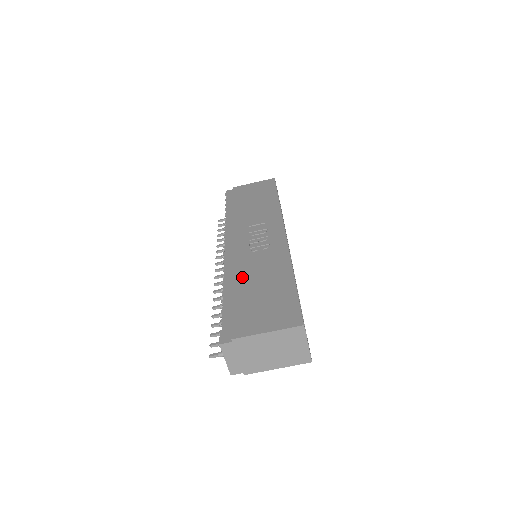
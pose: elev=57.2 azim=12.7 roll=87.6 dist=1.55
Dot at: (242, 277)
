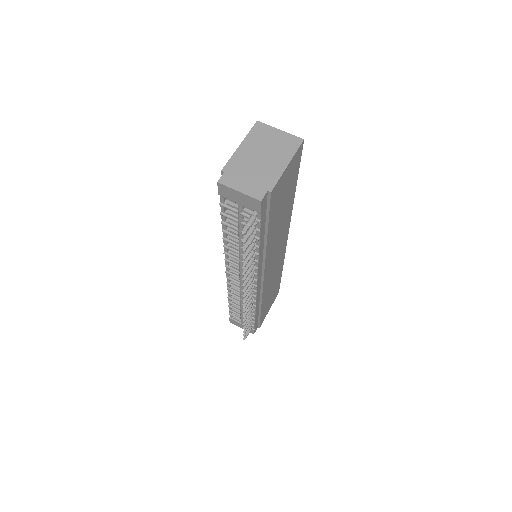
Dot at: occluded
